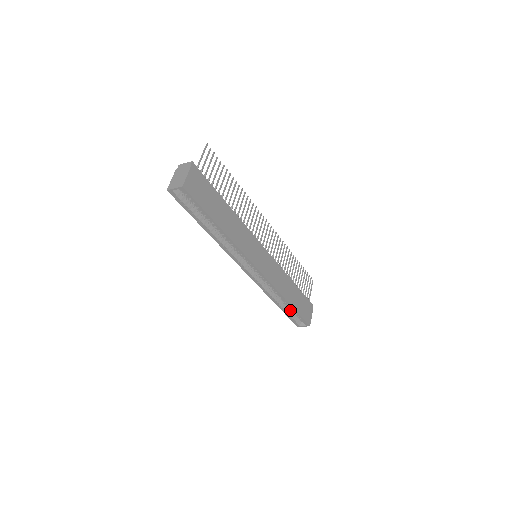
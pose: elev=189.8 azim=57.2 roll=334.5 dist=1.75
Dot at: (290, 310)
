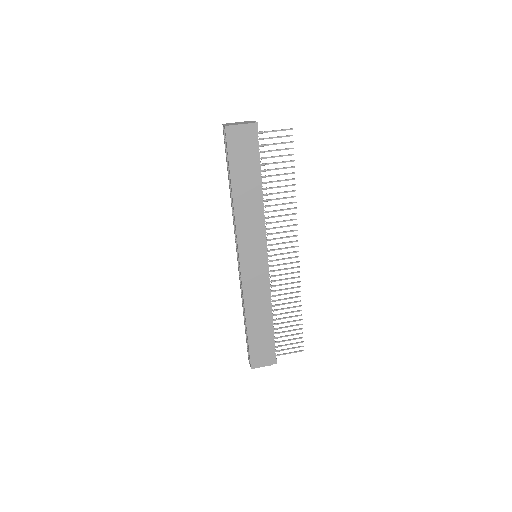
Dot at: occluded
